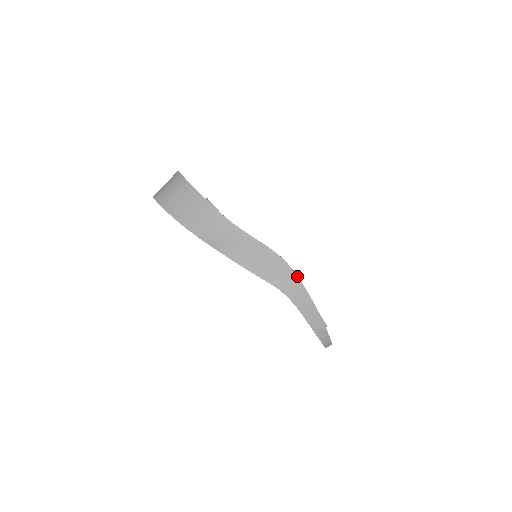
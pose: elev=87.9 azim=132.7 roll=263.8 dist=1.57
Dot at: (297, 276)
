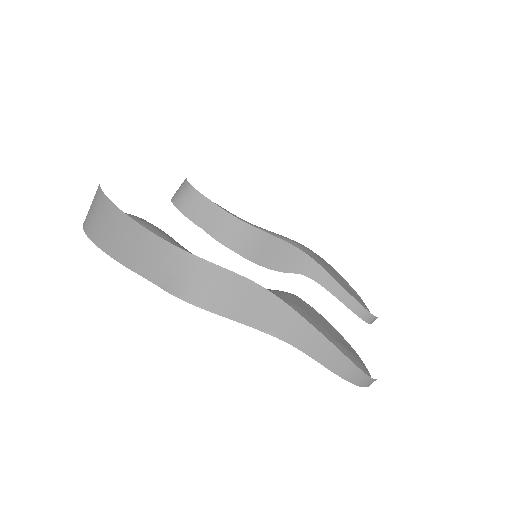
Dot at: (297, 313)
